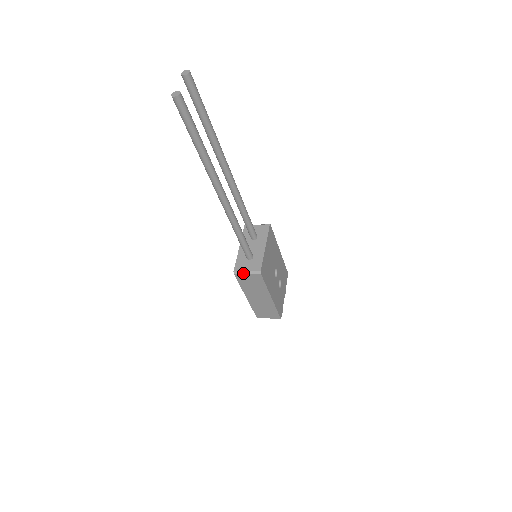
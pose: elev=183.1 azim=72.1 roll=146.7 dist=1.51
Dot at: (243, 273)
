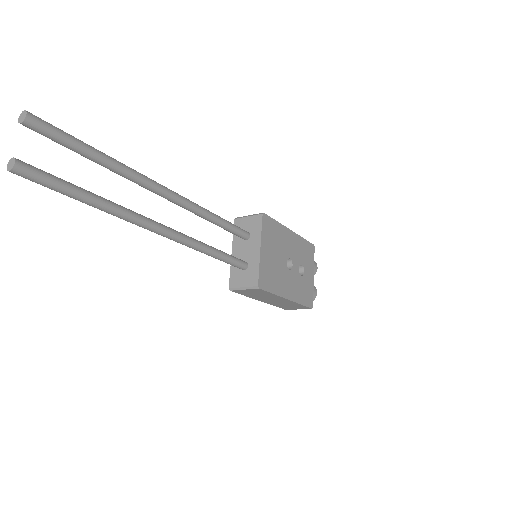
Dot at: (239, 289)
